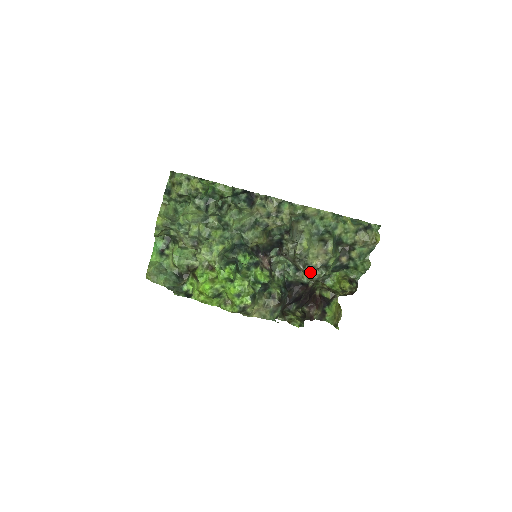
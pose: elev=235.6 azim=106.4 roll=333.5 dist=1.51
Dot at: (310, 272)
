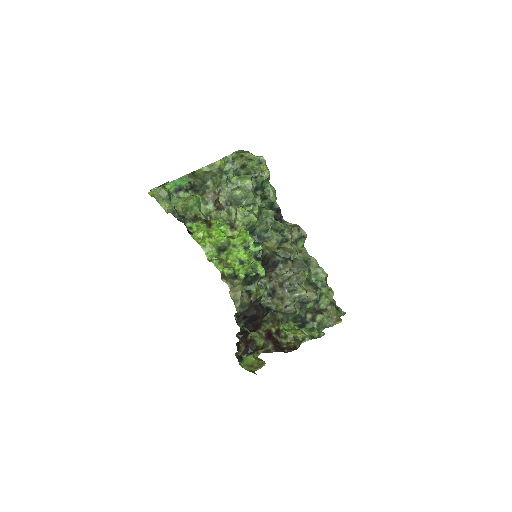
Dot at: (293, 298)
